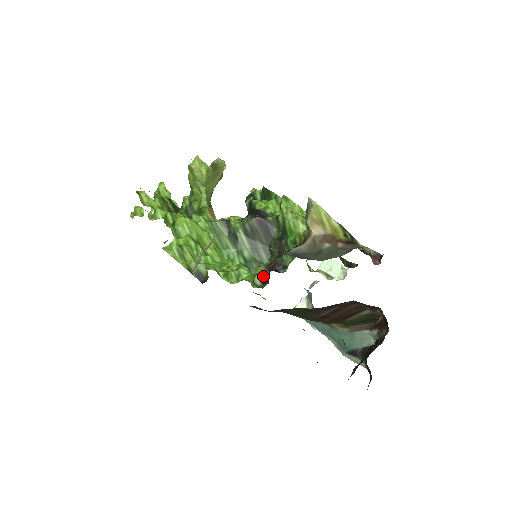
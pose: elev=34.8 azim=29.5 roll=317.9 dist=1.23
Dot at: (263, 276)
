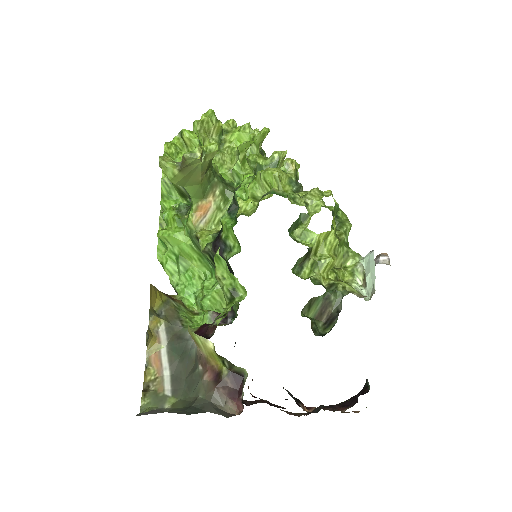
Dot at: occluded
